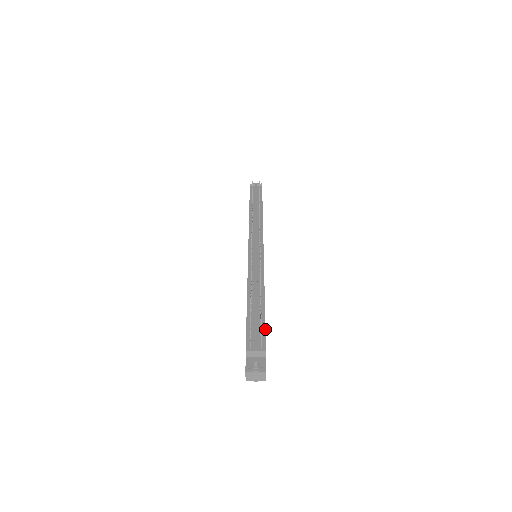
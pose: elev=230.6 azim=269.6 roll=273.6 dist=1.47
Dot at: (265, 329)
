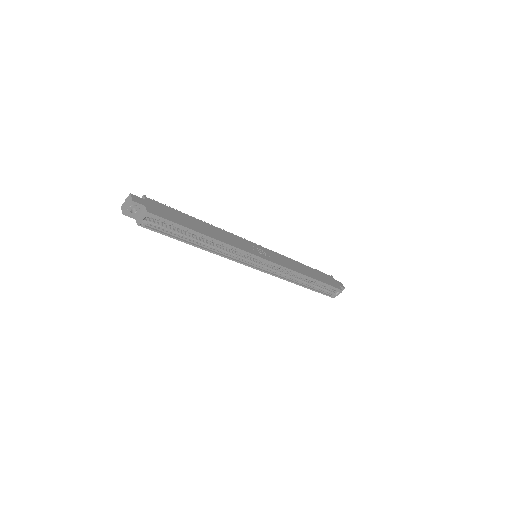
Dot at: occluded
